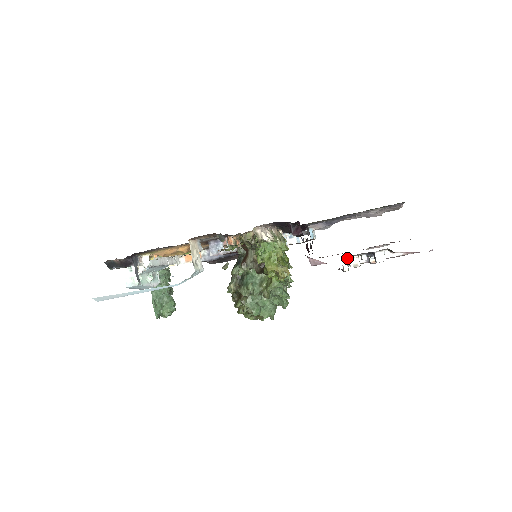
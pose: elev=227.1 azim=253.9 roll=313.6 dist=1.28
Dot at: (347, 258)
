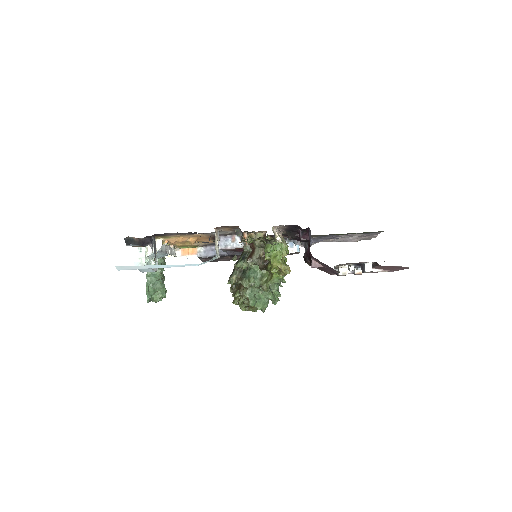
Dot at: (338, 267)
